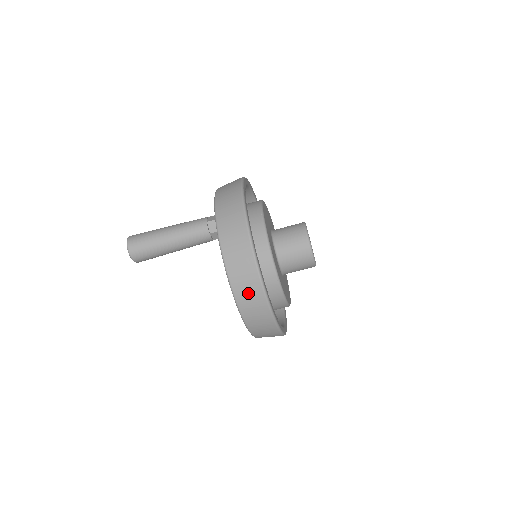
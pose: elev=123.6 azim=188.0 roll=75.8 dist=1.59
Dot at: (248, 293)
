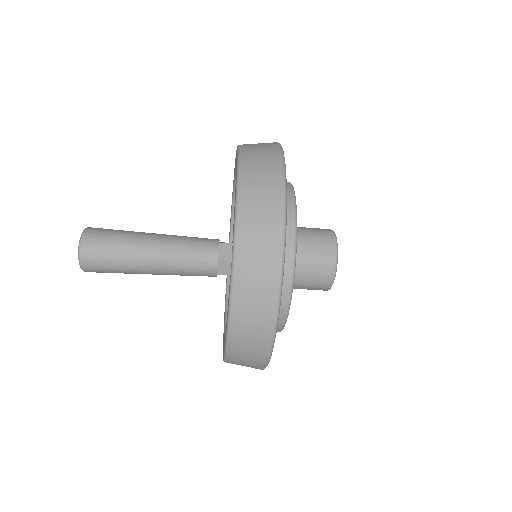
Dot at: (246, 358)
